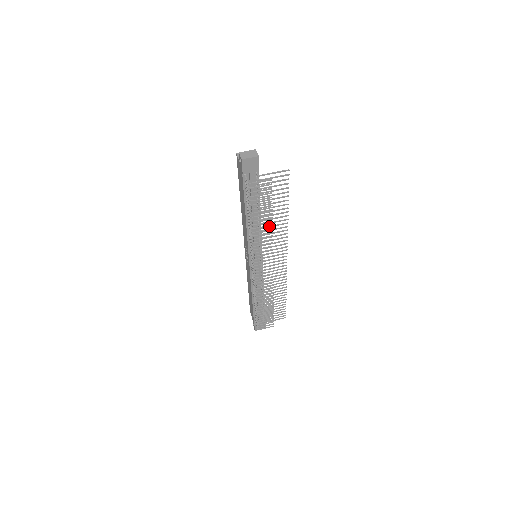
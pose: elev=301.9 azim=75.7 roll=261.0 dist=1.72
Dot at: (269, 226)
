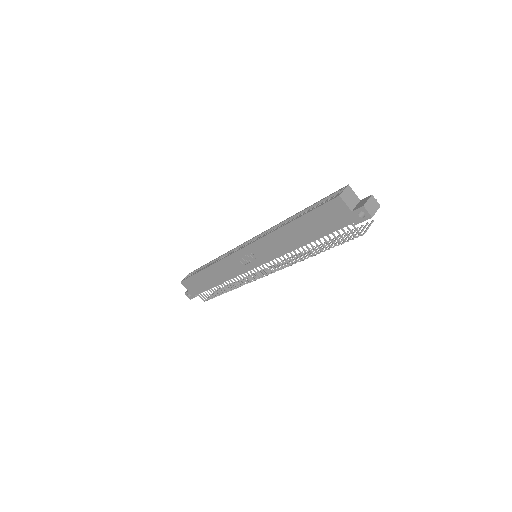
Dot at: occluded
